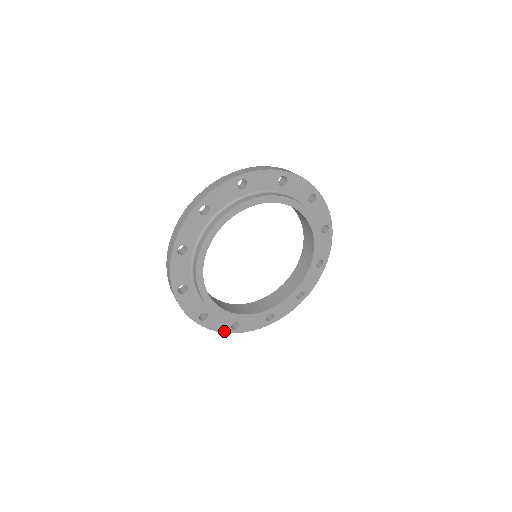
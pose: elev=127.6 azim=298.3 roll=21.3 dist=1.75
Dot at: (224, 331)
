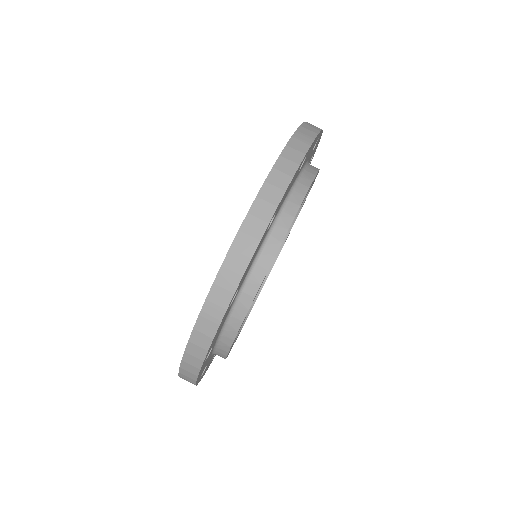
Dot at: occluded
